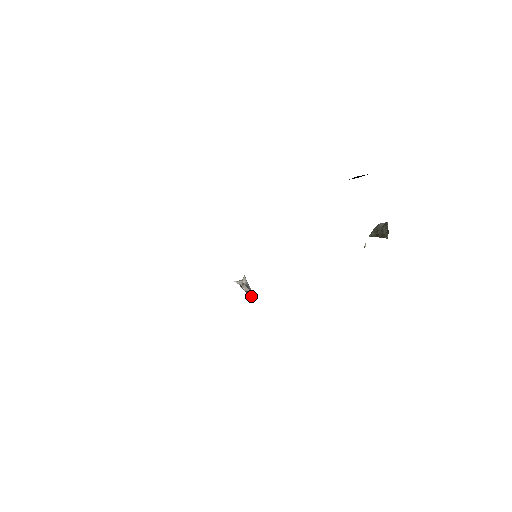
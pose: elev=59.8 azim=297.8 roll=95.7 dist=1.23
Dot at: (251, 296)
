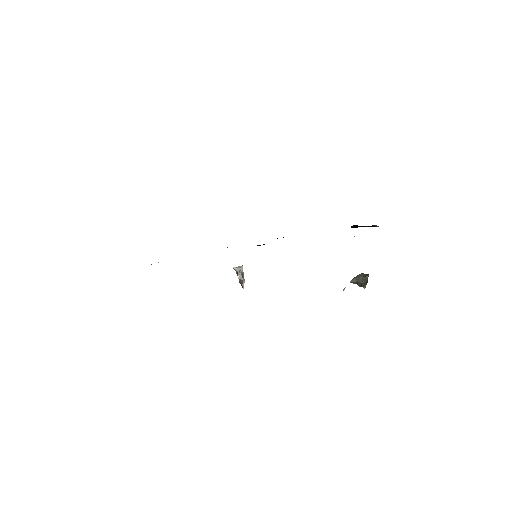
Dot at: (242, 285)
